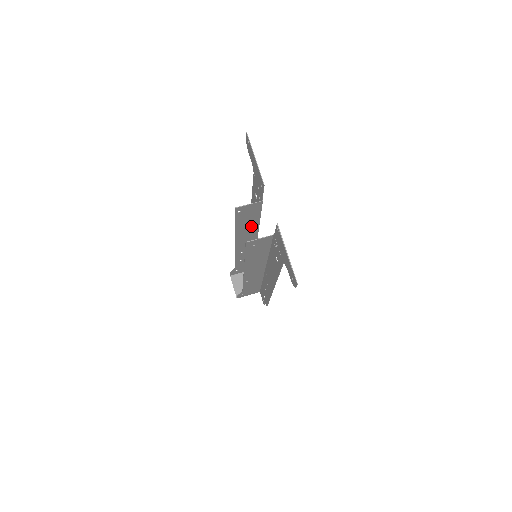
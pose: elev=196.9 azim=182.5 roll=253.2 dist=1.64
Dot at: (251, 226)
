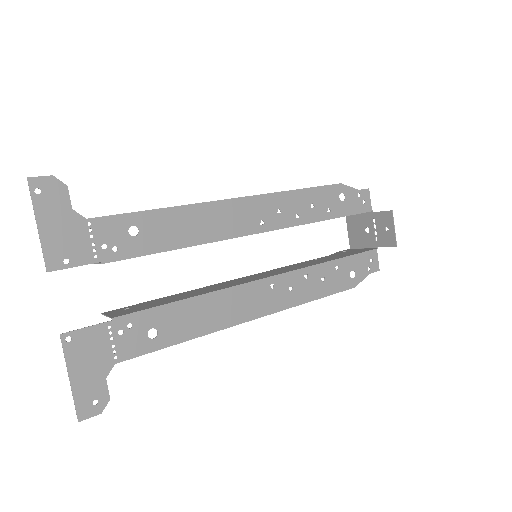
Dot at: occluded
